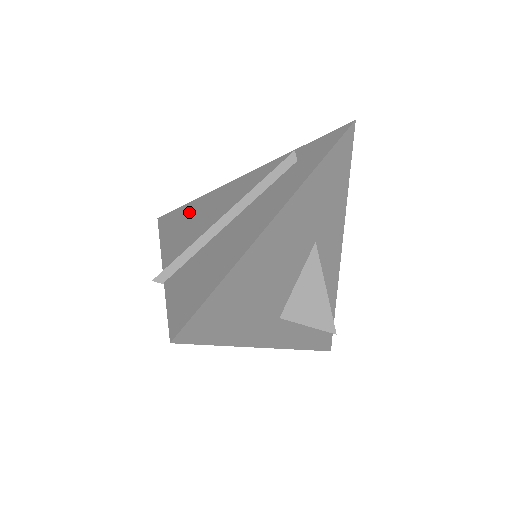
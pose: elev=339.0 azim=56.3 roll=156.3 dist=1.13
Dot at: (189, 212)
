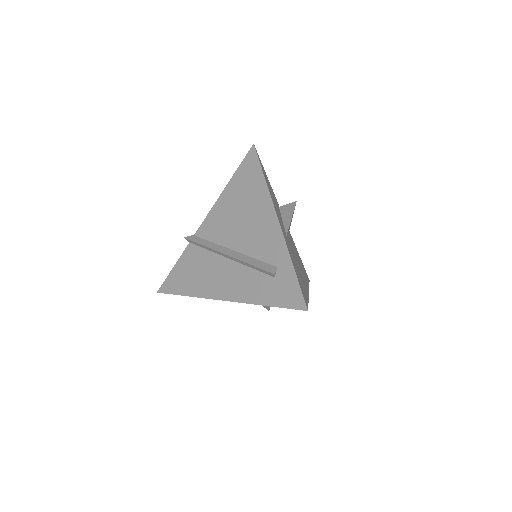
Dot at: (249, 189)
